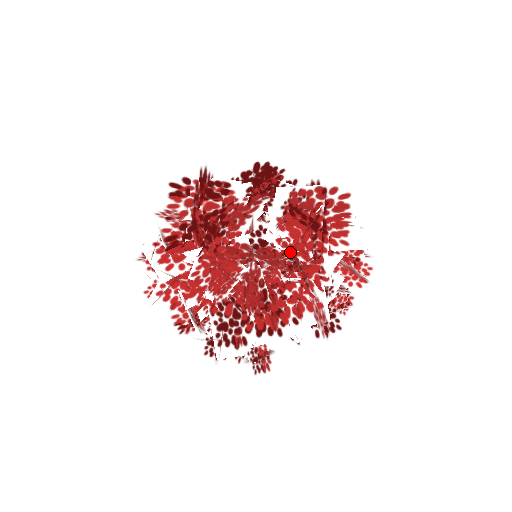
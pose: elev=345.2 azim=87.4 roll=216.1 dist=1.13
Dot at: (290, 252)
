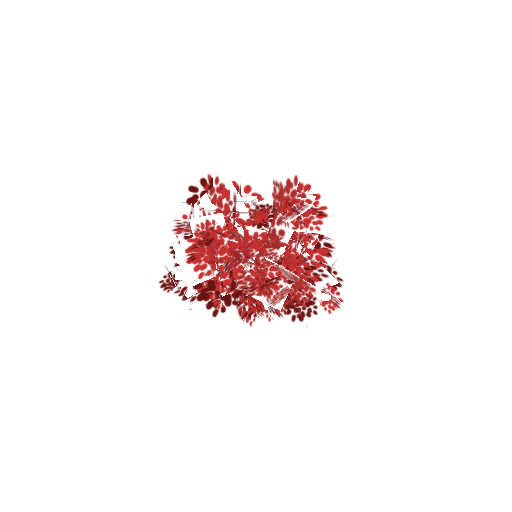
Dot at: occluded
